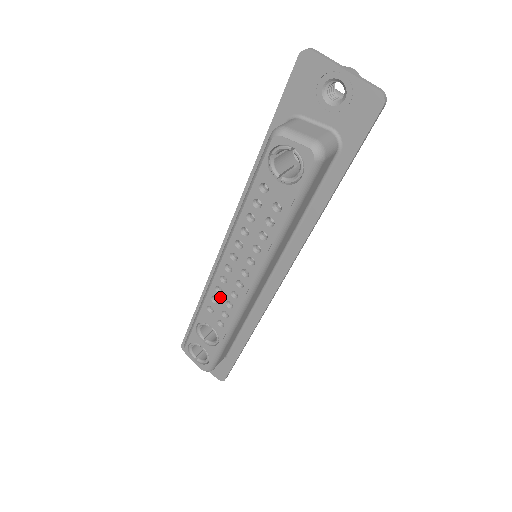
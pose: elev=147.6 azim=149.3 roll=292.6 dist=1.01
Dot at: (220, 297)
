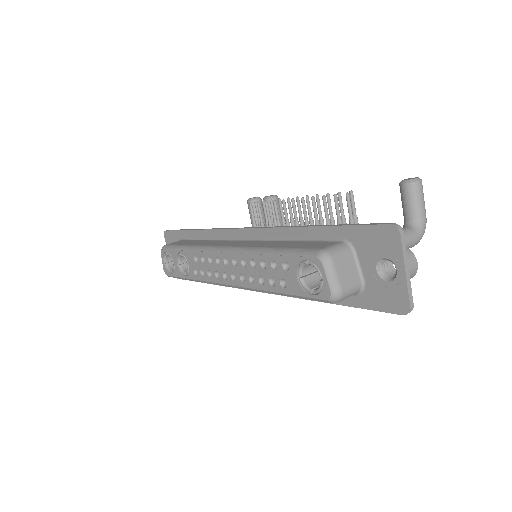
Dot at: (207, 263)
